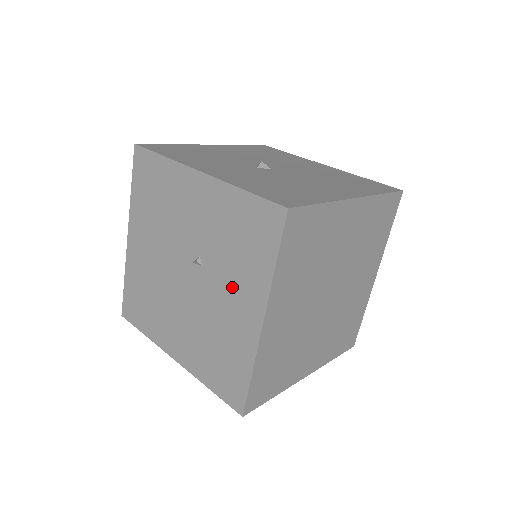
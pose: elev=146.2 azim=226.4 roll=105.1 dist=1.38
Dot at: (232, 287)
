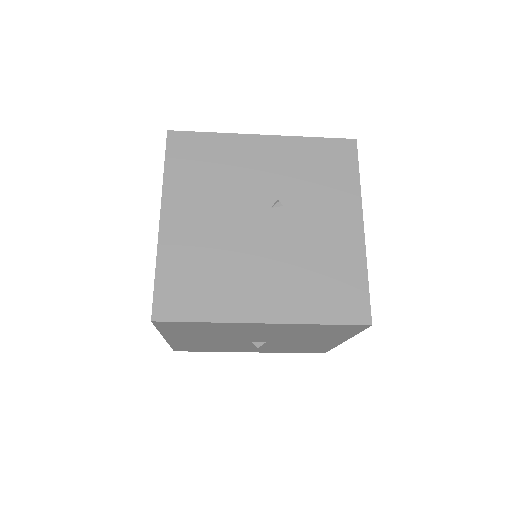
Dot at: (323, 210)
